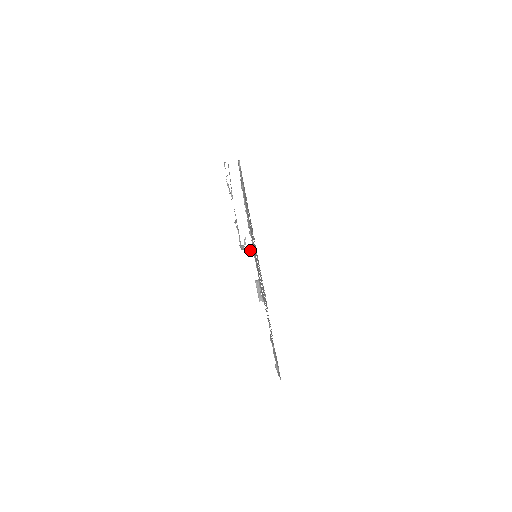
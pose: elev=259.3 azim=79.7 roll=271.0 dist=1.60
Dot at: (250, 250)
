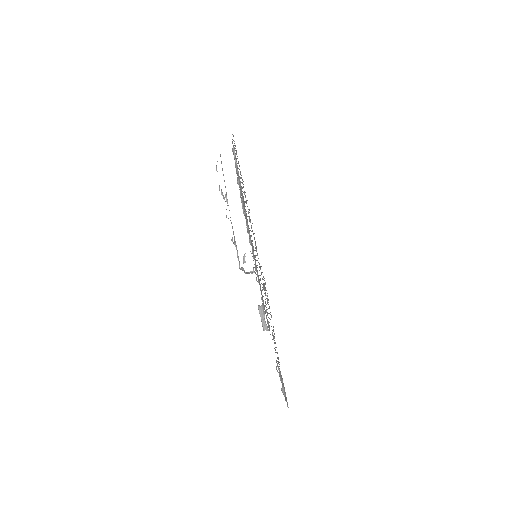
Dot at: (251, 272)
